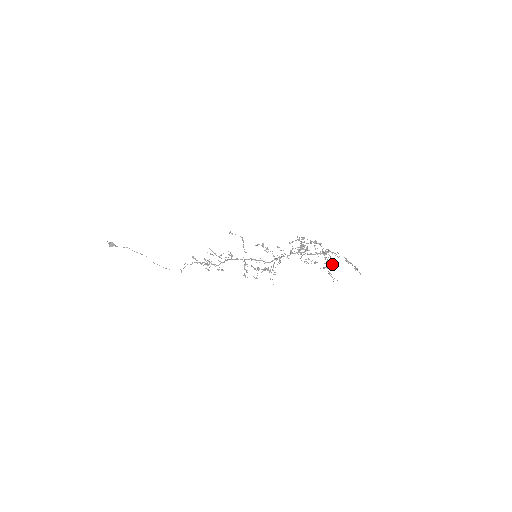
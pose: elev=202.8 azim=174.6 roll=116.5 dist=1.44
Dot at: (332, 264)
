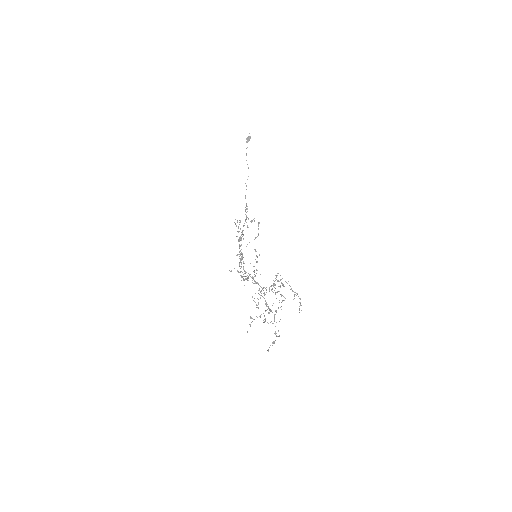
Dot at: occluded
